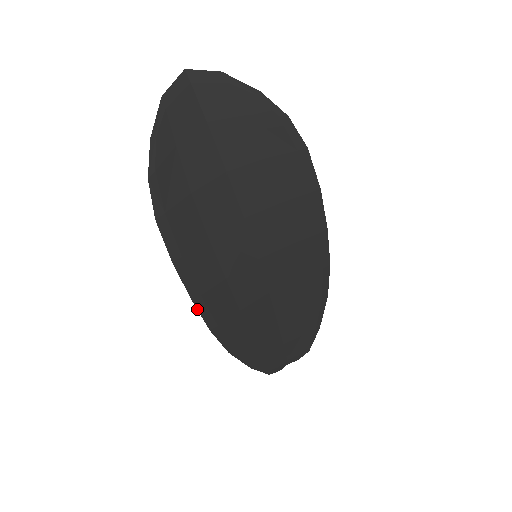
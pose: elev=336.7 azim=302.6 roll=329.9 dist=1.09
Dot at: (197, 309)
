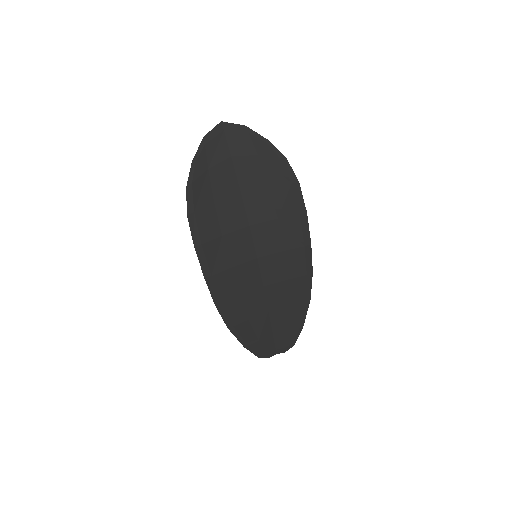
Dot at: (208, 286)
